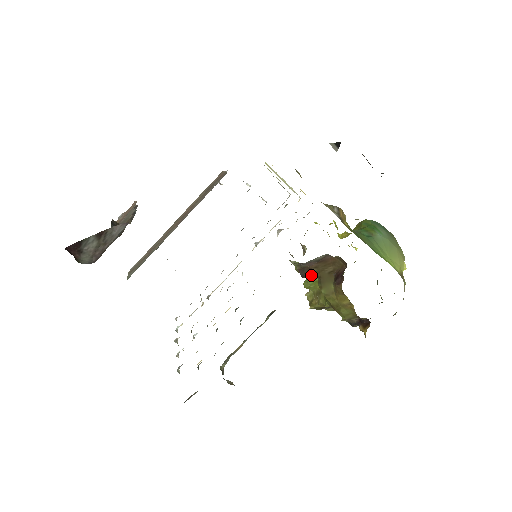
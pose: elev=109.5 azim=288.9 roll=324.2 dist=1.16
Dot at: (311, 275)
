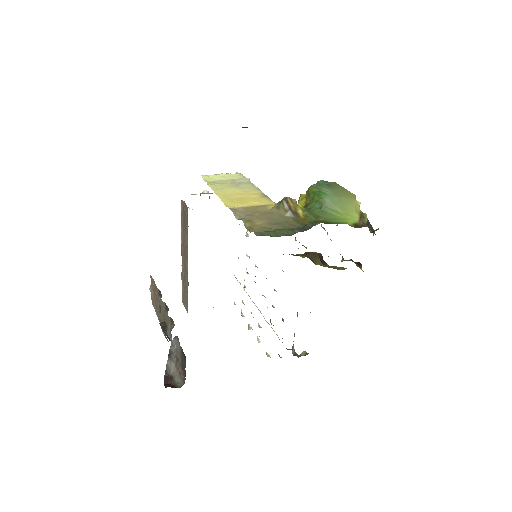
Dot at: occluded
